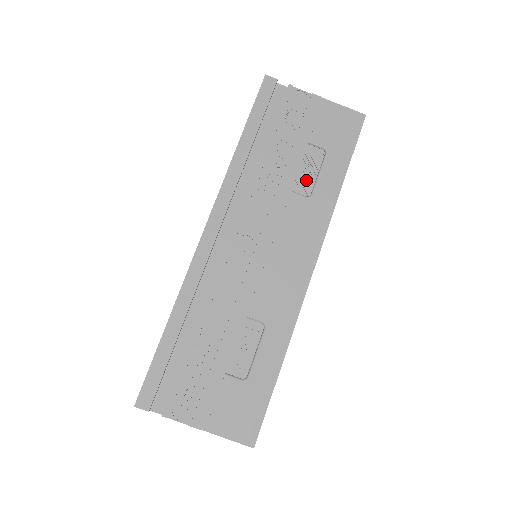
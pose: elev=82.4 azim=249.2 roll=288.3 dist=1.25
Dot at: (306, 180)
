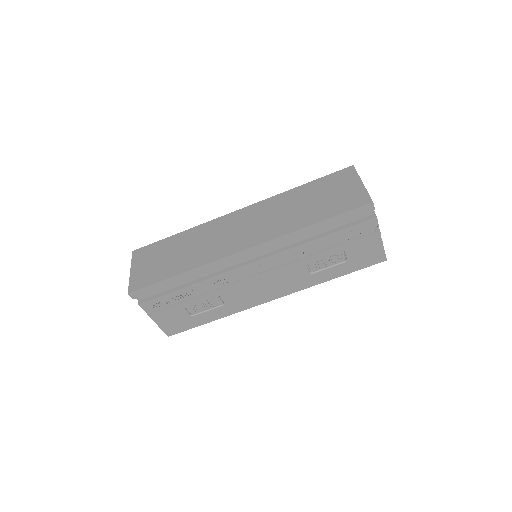
Dot at: (319, 265)
